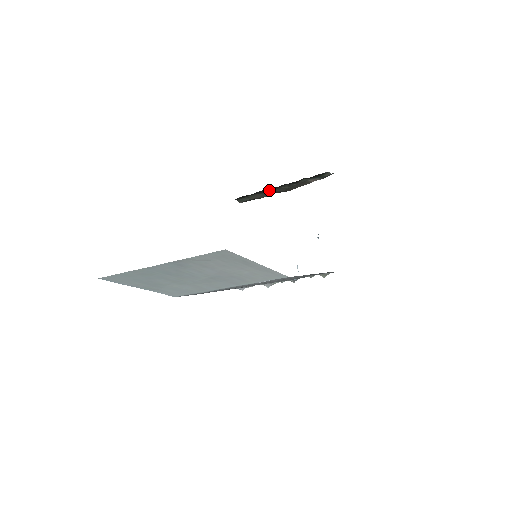
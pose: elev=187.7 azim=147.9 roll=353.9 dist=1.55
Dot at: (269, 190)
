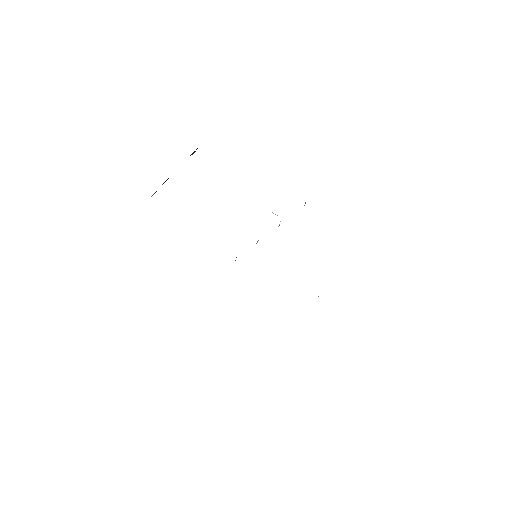
Dot at: occluded
